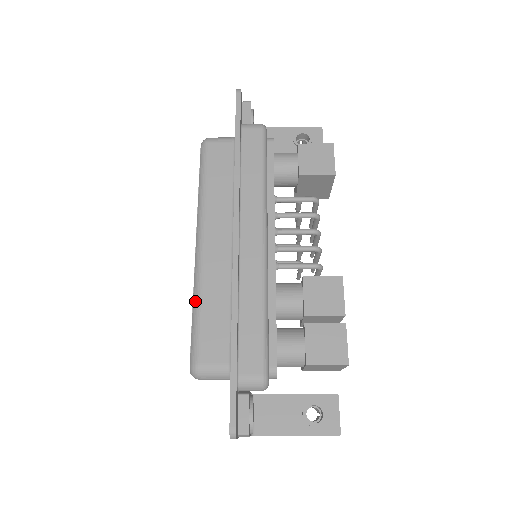
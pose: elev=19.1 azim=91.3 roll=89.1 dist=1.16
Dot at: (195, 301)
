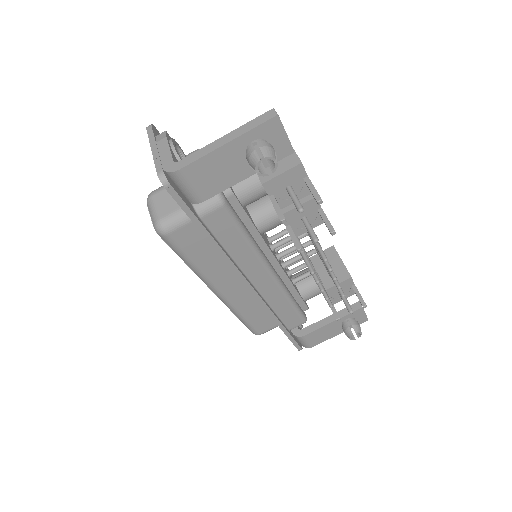
Dot at: occluded
